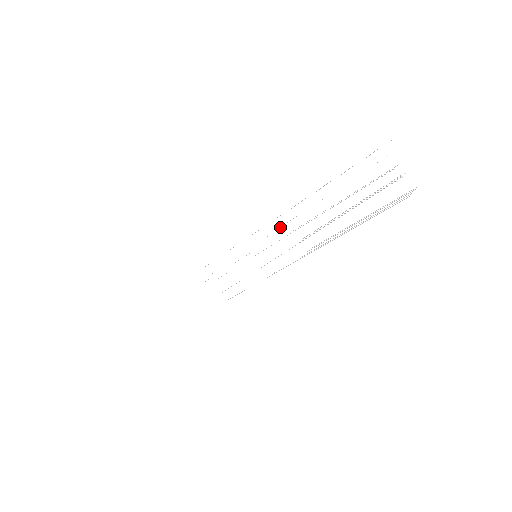
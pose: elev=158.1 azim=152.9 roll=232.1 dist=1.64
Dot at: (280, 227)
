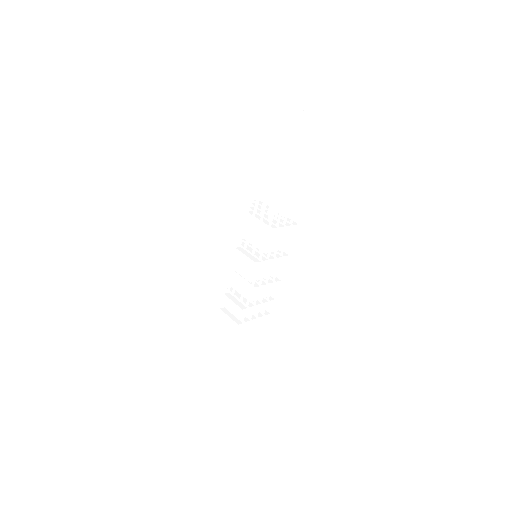
Dot at: (251, 212)
